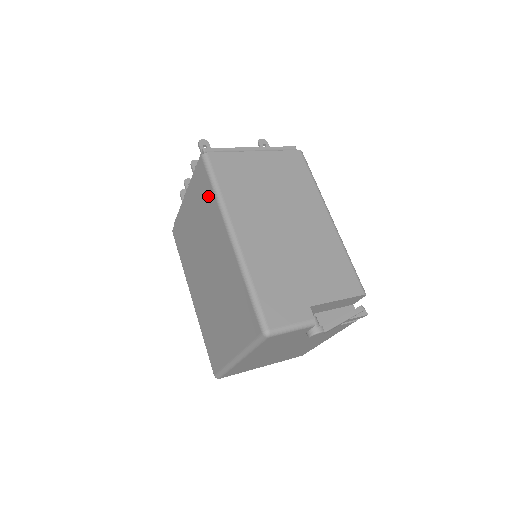
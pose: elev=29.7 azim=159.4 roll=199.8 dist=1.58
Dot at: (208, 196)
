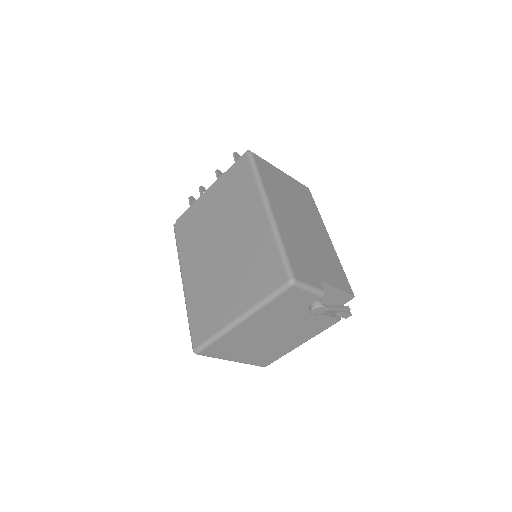
Dot at: (246, 182)
